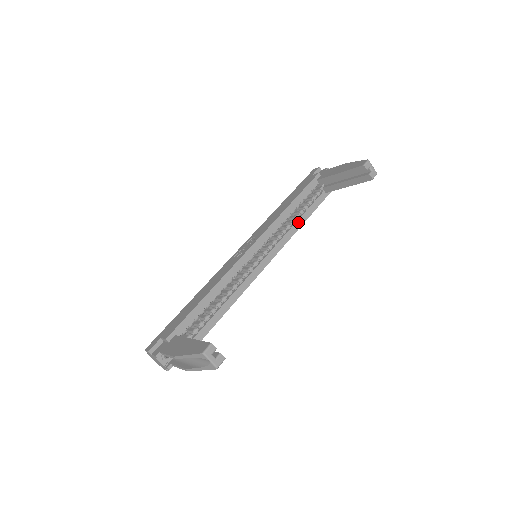
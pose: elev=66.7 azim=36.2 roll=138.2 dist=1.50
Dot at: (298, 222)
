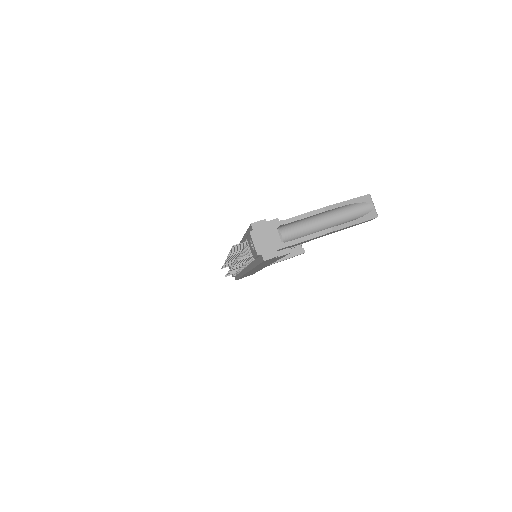
Dot at: occluded
